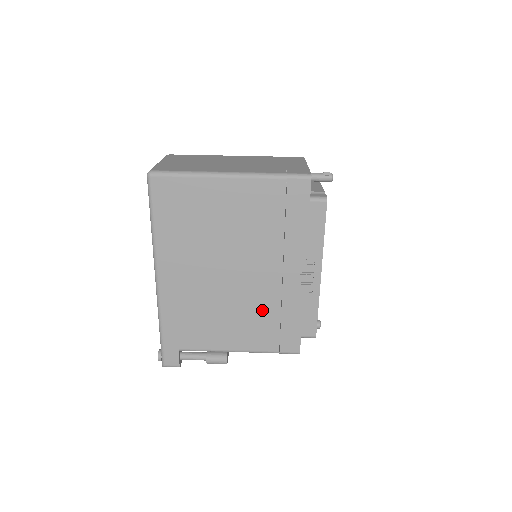
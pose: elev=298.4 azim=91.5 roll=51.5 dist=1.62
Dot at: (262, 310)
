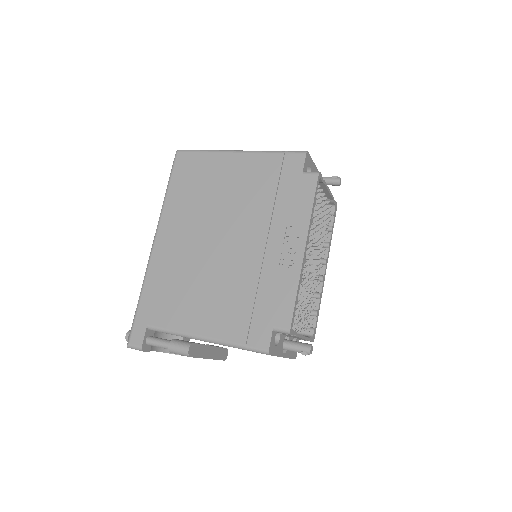
Dot at: (238, 287)
